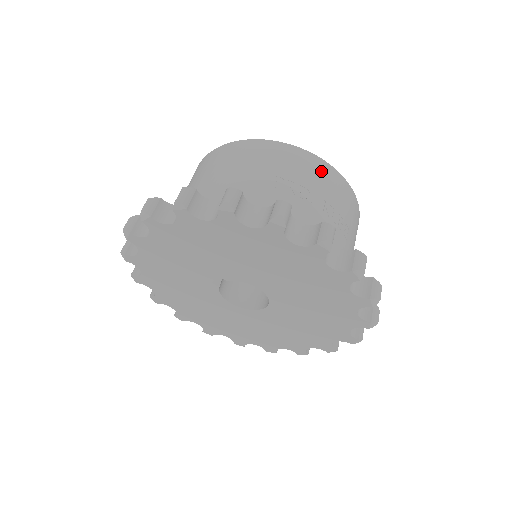
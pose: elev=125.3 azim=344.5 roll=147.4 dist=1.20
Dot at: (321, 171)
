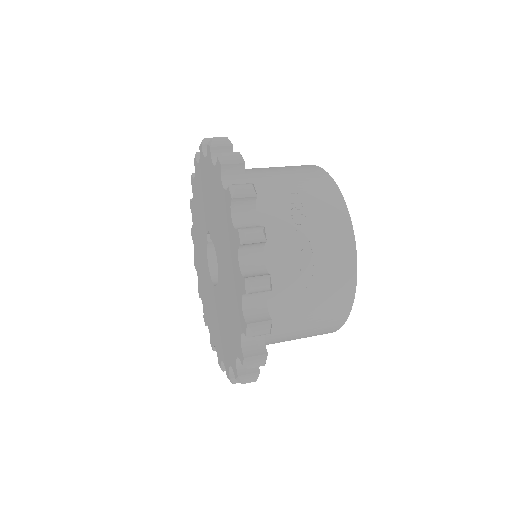
Dot at: (338, 226)
